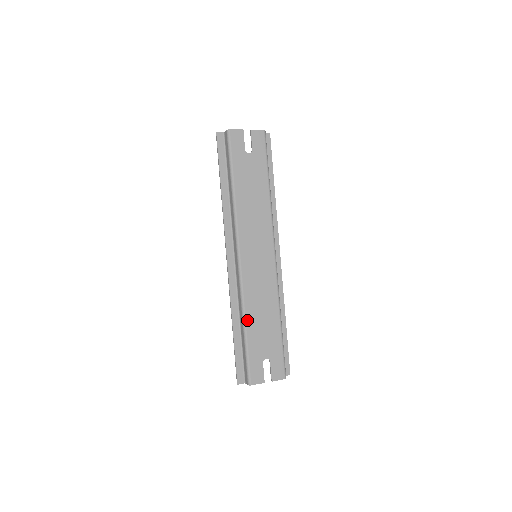
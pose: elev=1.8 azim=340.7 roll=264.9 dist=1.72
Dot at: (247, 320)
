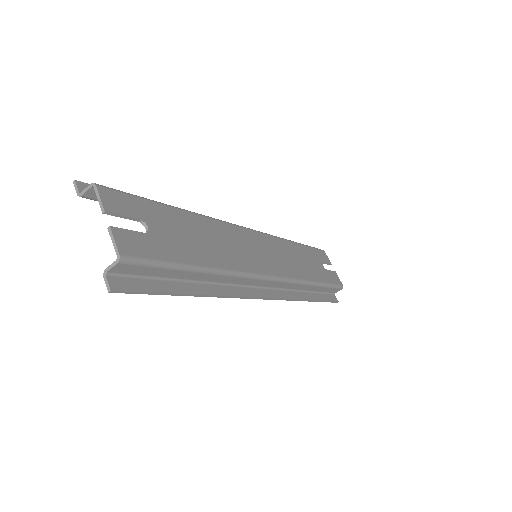
Dot at: (192, 215)
